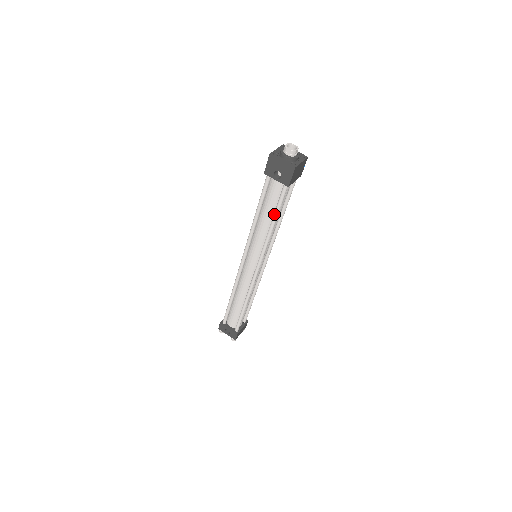
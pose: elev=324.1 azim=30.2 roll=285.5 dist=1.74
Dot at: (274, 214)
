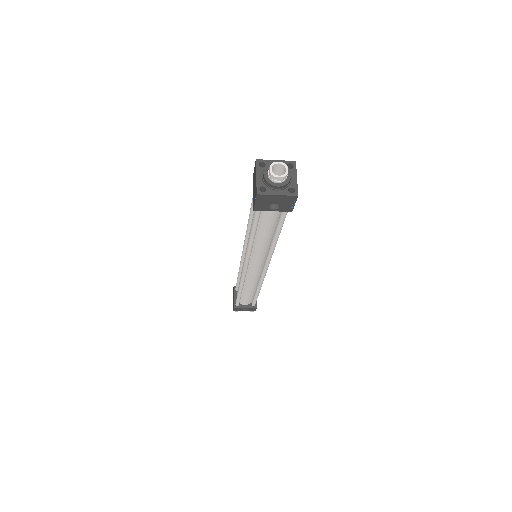
Dot at: (276, 233)
